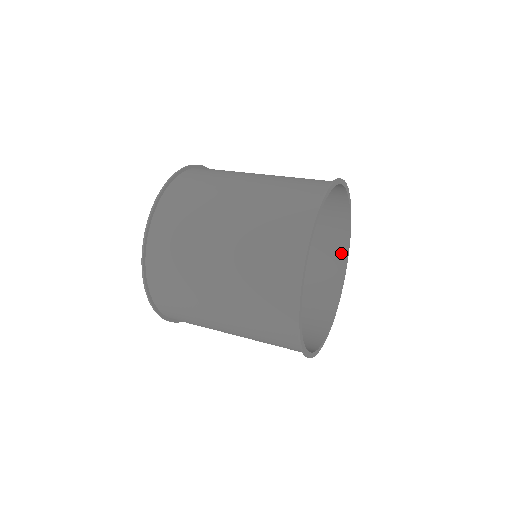
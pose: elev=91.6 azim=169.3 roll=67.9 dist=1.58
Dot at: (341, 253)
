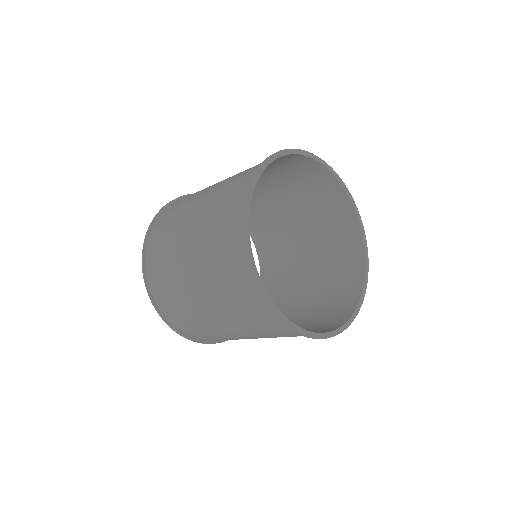
Dot at: (341, 195)
